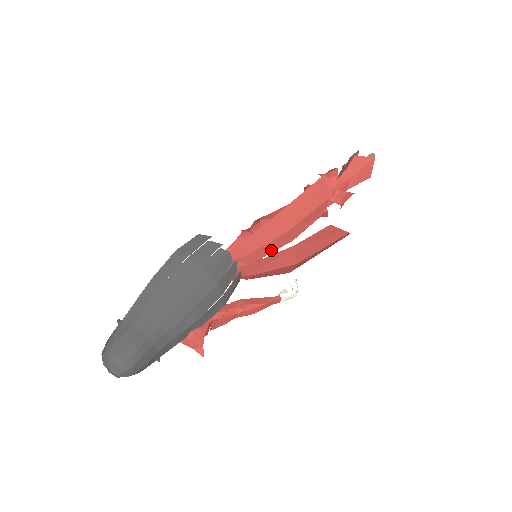
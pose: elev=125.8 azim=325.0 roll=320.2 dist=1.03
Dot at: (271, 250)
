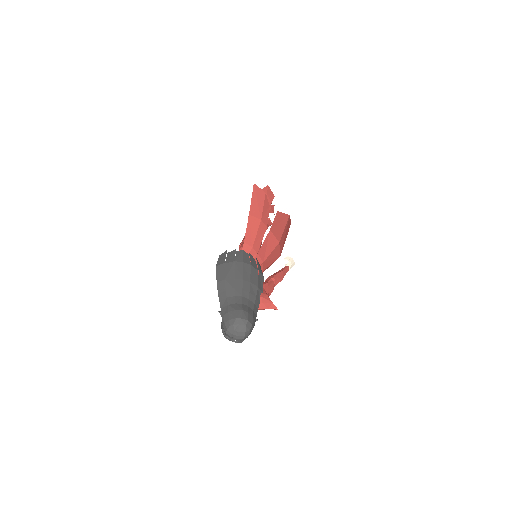
Dot at: (261, 238)
